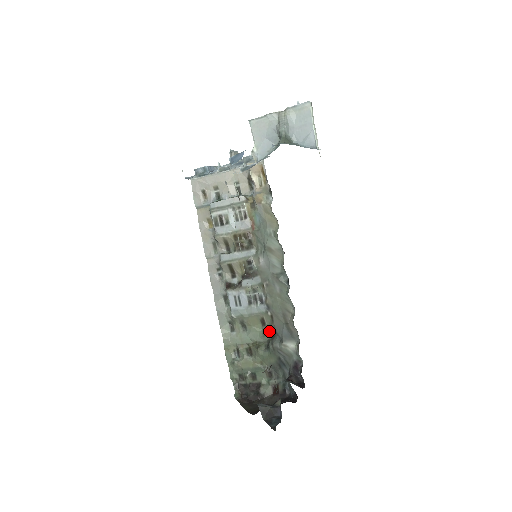
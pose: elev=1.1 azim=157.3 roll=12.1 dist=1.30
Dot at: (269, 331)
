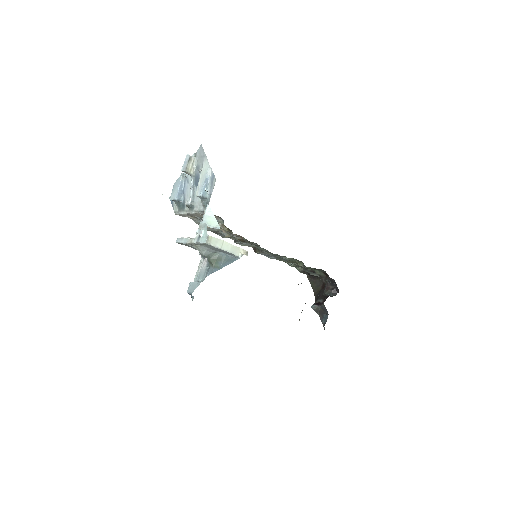
Dot at: occluded
